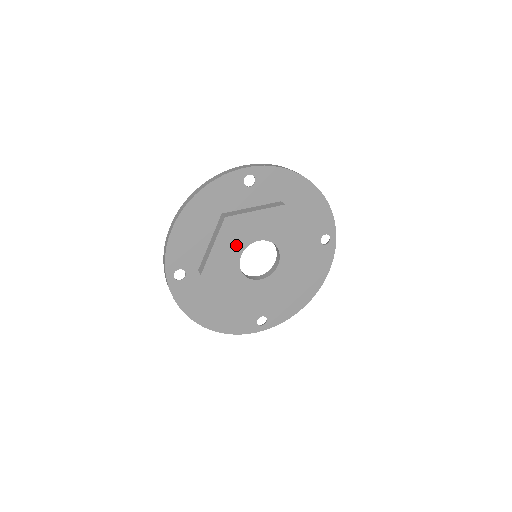
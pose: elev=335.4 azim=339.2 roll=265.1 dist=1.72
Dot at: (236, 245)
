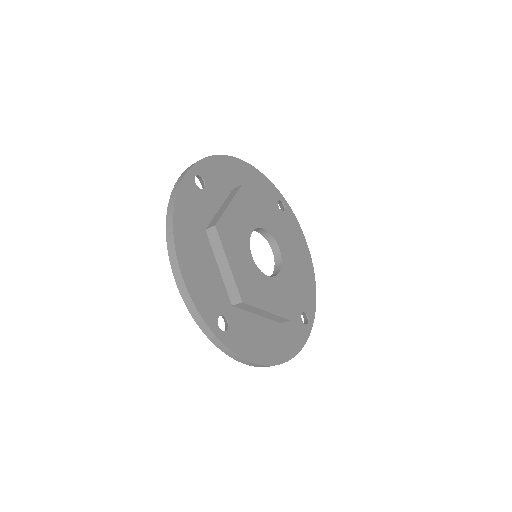
Dot at: (242, 249)
